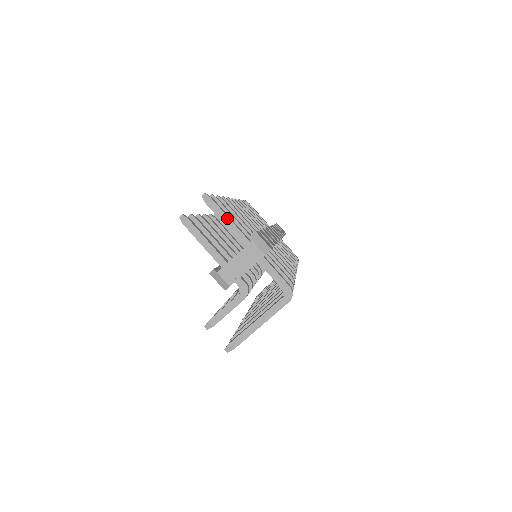
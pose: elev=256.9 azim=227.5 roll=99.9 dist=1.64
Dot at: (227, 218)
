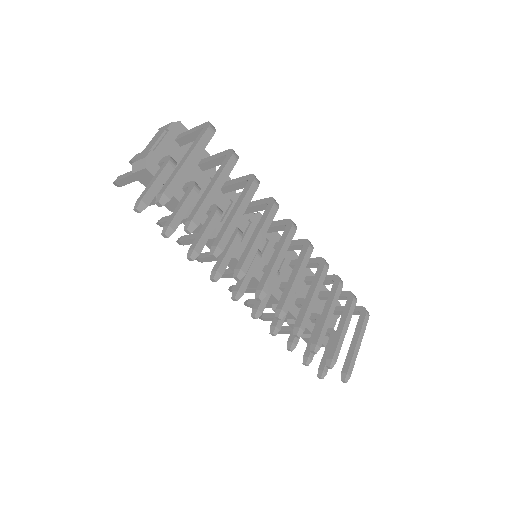
Dot at: occluded
